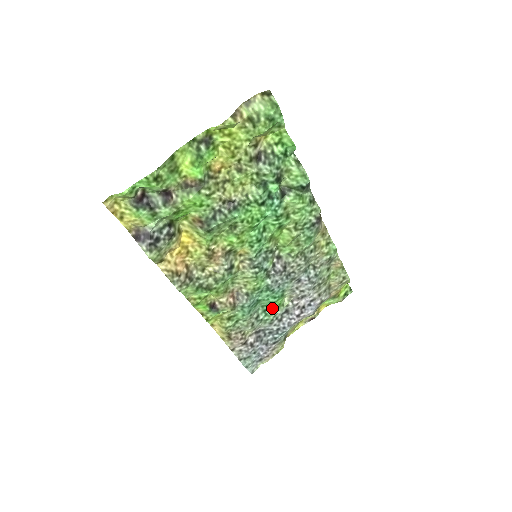
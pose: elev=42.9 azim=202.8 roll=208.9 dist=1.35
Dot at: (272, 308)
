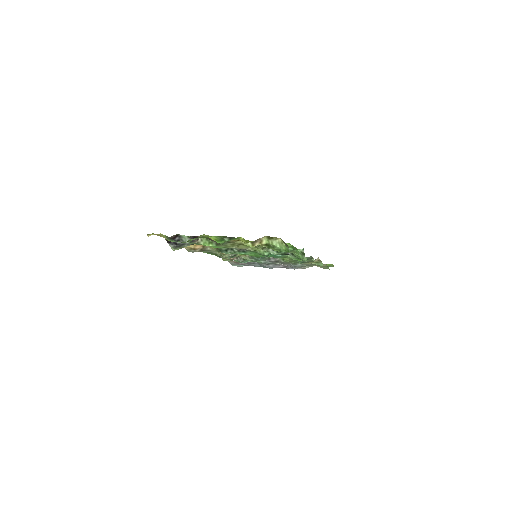
Dot at: occluded
